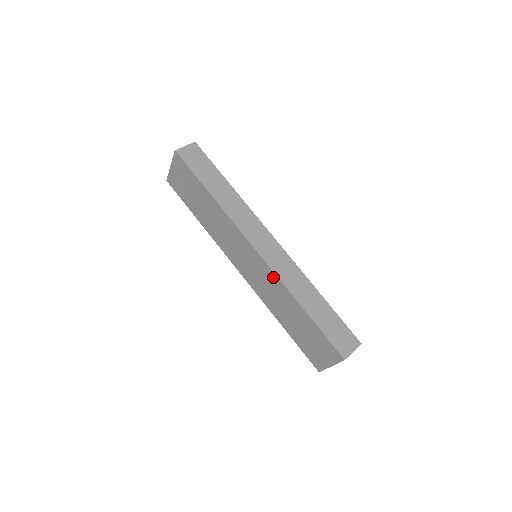
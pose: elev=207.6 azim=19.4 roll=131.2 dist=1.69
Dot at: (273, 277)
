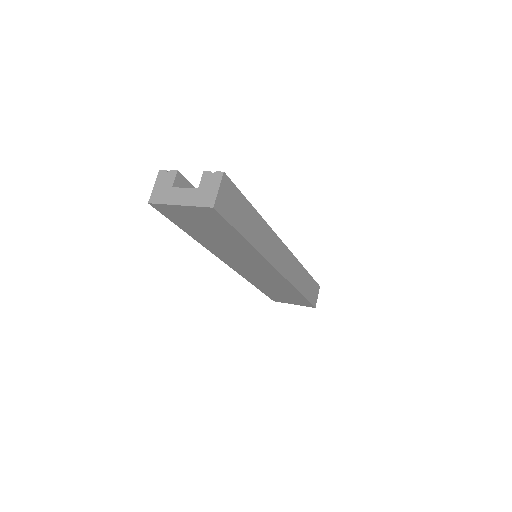
Dot at: (283, 281)
